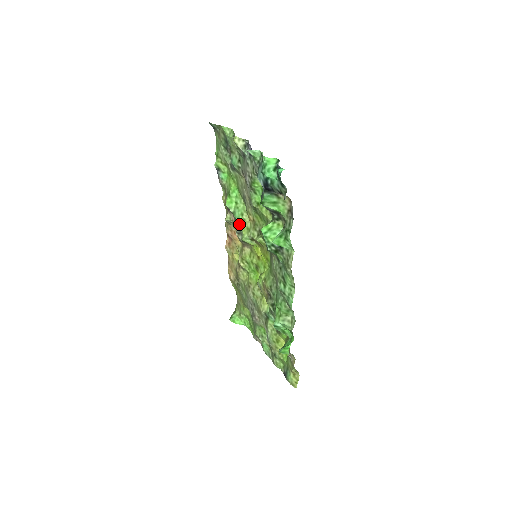
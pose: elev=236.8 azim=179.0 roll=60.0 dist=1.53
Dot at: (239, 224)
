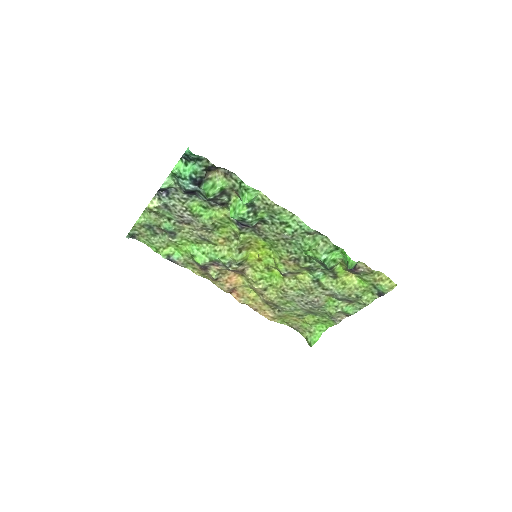
Dot at: (222, 258)
